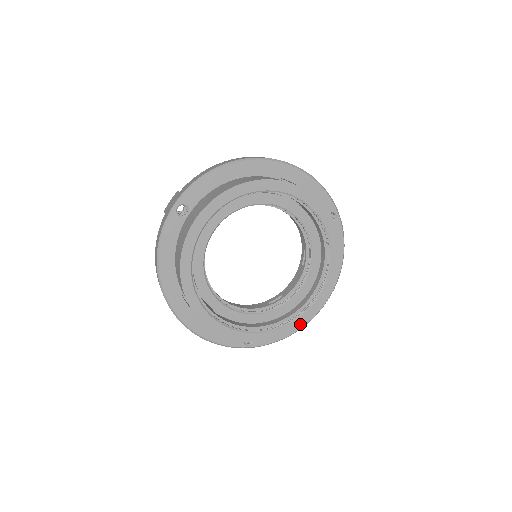
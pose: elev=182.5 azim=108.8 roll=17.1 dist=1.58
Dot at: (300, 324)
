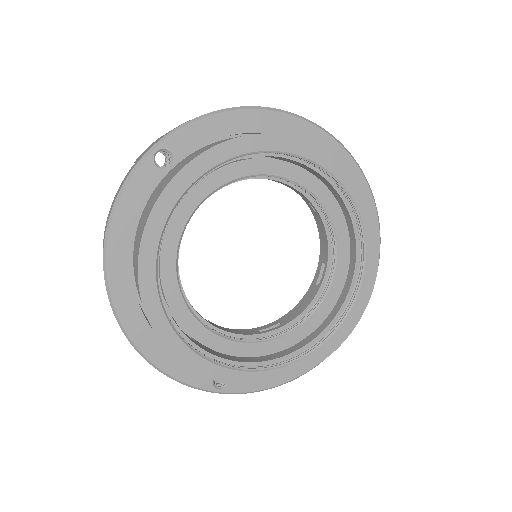
Dot at: (302, 369)
